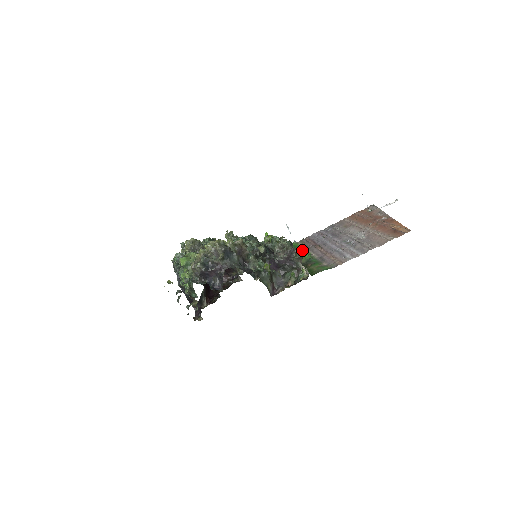
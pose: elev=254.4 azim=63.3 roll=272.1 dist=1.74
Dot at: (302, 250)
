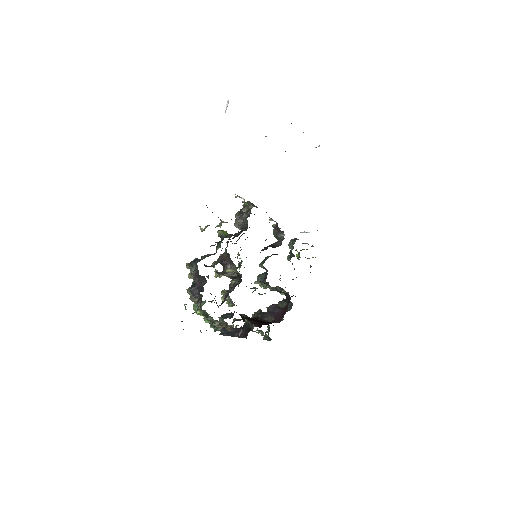
Dot at: (247, 202)
